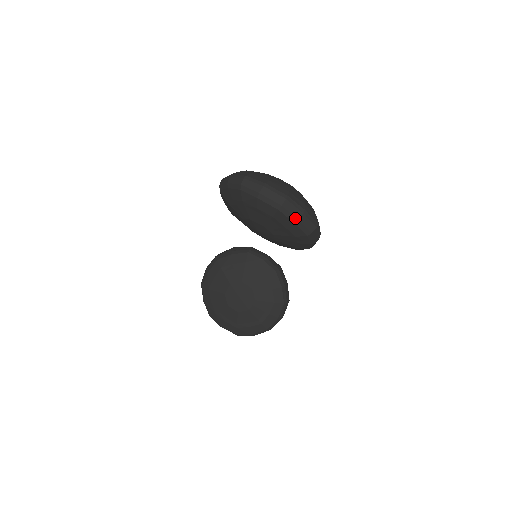
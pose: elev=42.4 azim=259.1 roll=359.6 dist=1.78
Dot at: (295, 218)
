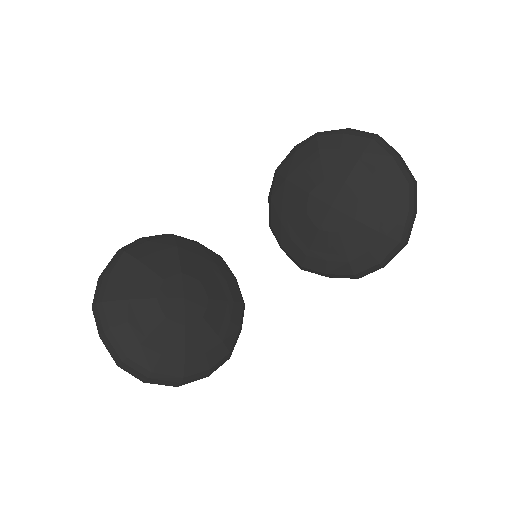
Dot at: (412, 209)
